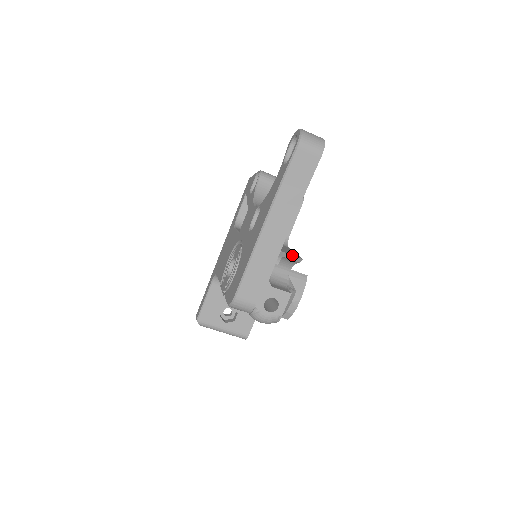
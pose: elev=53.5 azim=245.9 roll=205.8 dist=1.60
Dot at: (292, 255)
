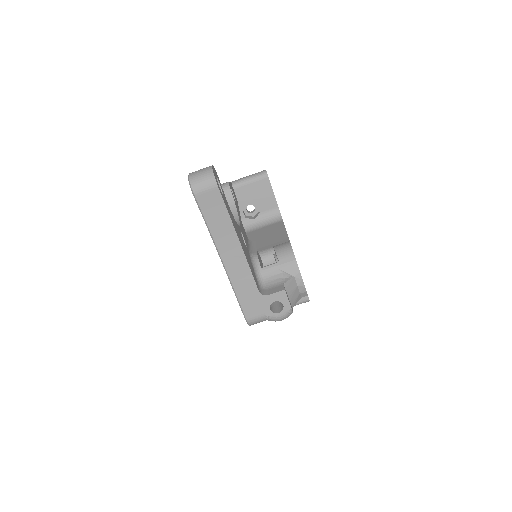
Dot at: (278, 242)
